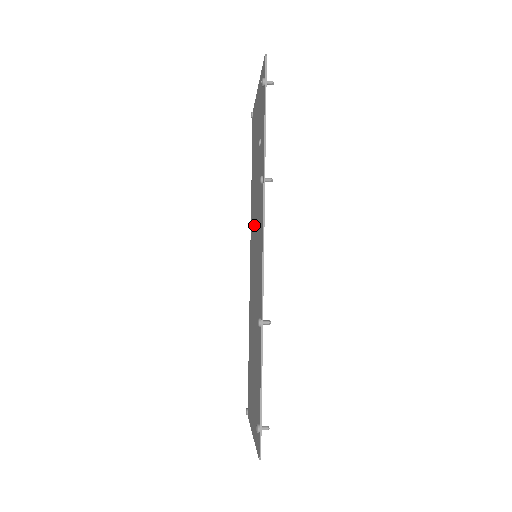
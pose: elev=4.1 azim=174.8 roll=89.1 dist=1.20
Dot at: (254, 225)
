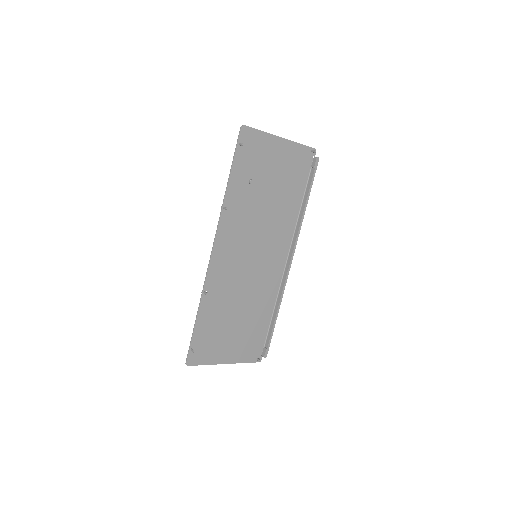
Dot at: (265, 235)
